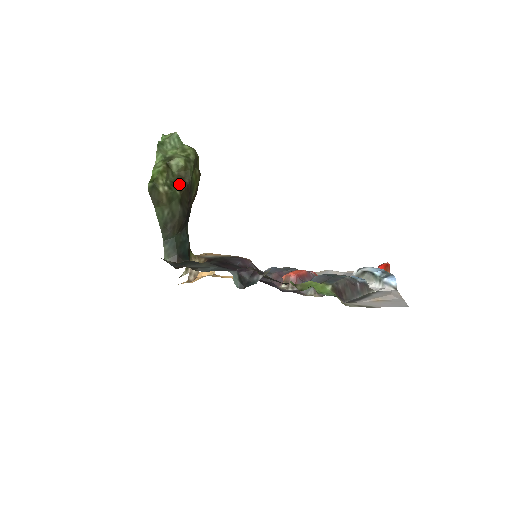
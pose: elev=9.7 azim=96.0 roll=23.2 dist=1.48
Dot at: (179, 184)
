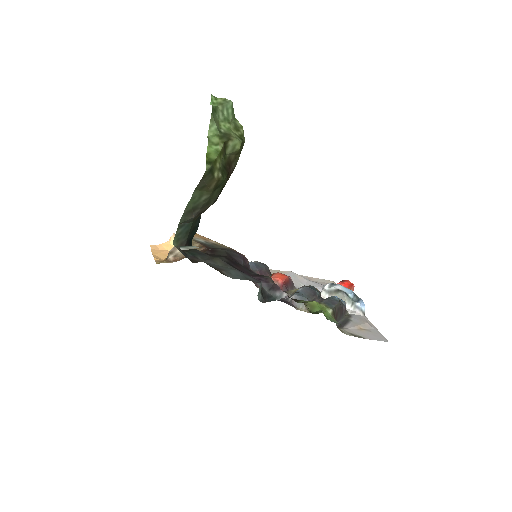
Dot at: (228, 170)
